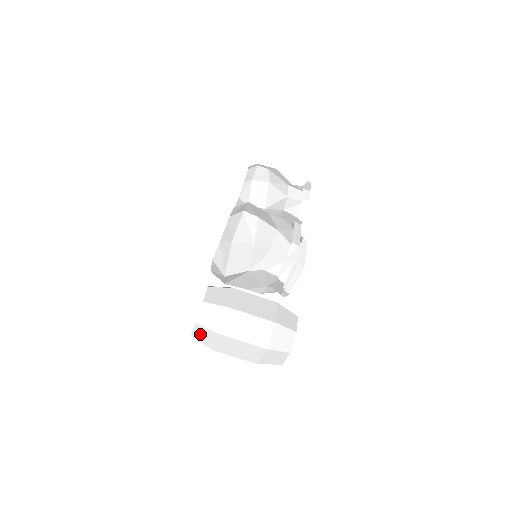
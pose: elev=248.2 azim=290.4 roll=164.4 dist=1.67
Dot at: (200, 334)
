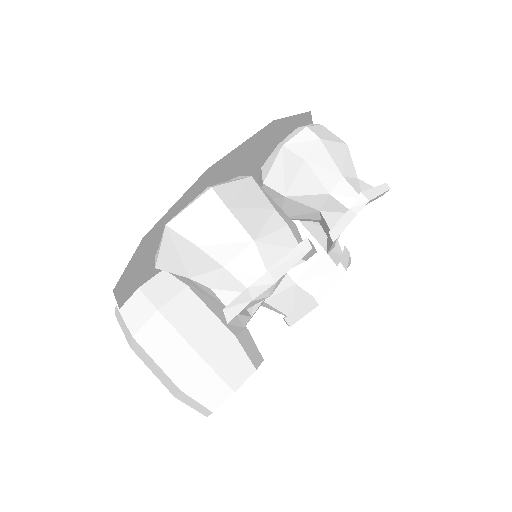
Dot at: (120, 320)
